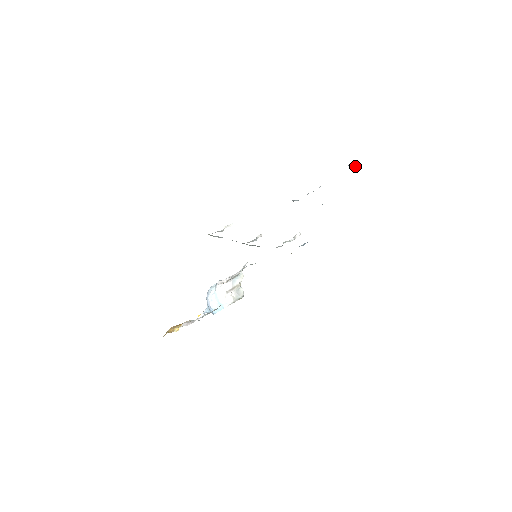
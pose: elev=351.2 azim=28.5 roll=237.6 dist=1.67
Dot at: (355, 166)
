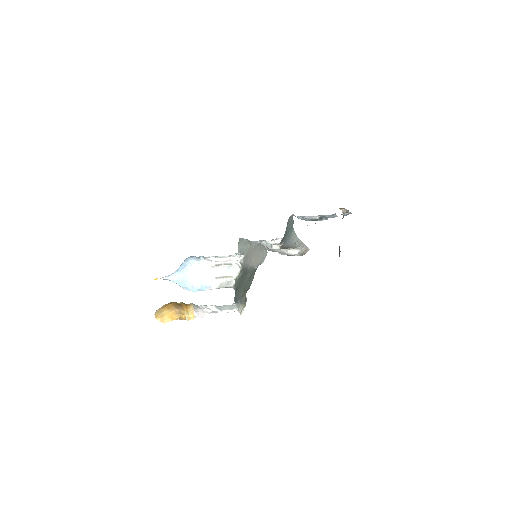
Dot at: (342, 211)
